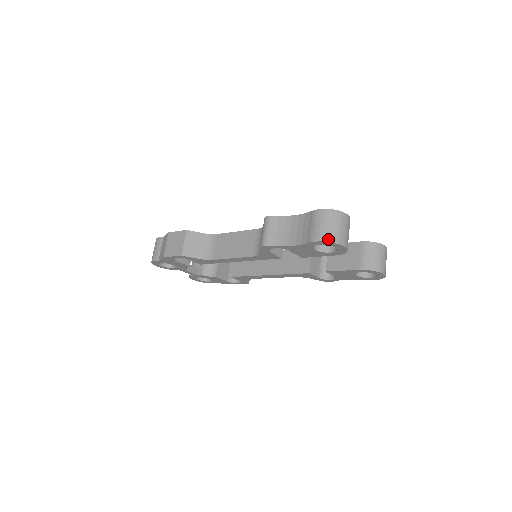
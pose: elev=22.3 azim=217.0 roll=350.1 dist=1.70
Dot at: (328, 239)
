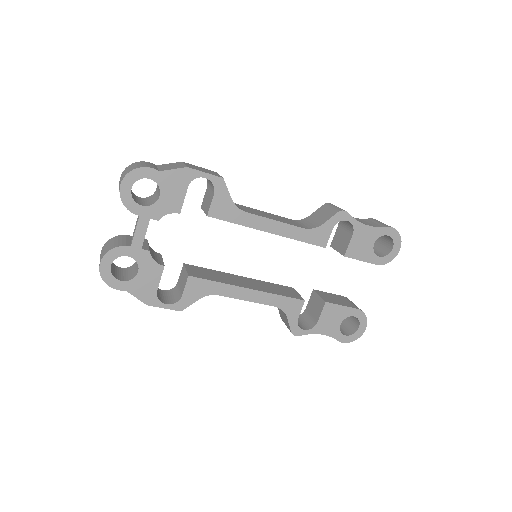
Dot at: (398, 232)
